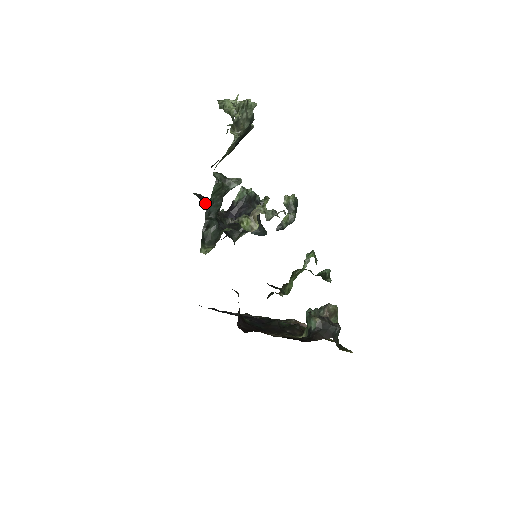
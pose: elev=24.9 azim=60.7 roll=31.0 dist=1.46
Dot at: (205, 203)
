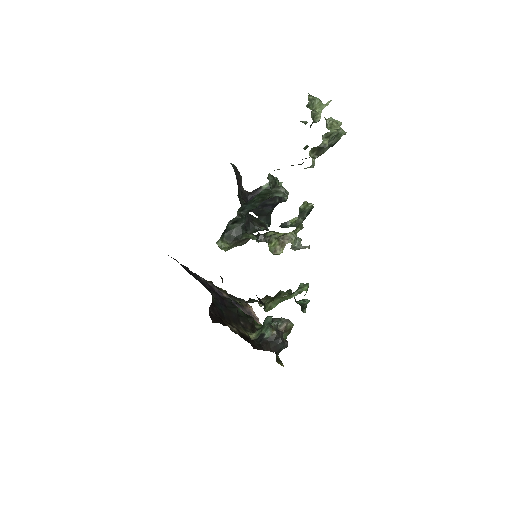
Dot at: (238, 181)
